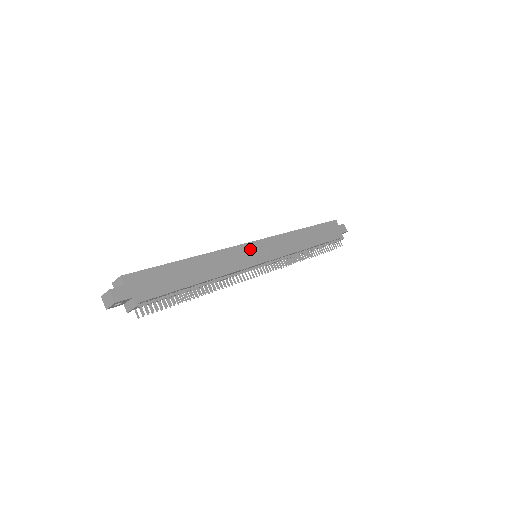
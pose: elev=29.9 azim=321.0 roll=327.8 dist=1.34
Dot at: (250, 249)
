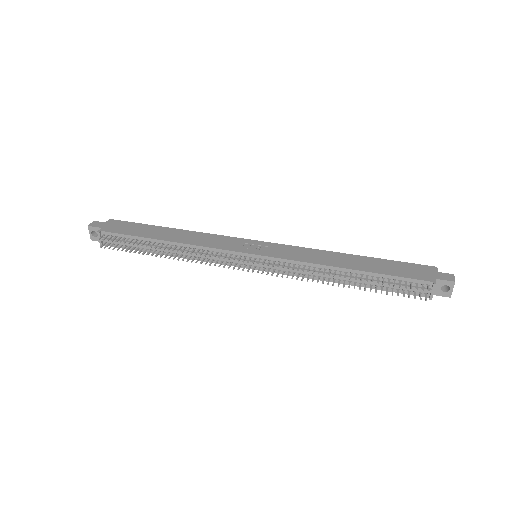
Dot at: (245, 243)
